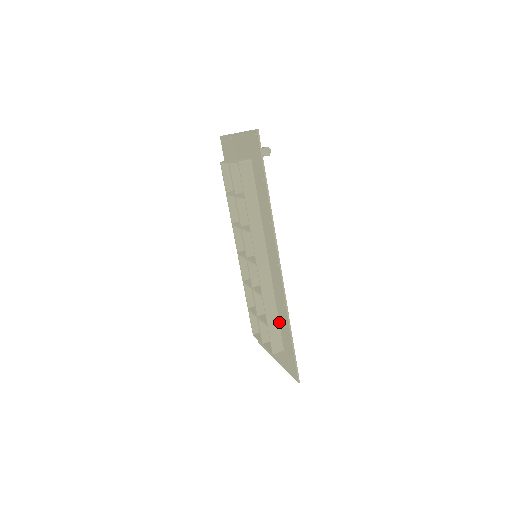
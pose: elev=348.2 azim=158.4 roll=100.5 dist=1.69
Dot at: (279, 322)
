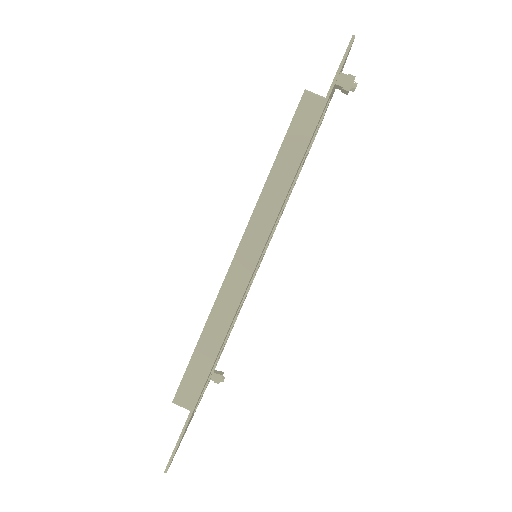
Dot at: occluded
